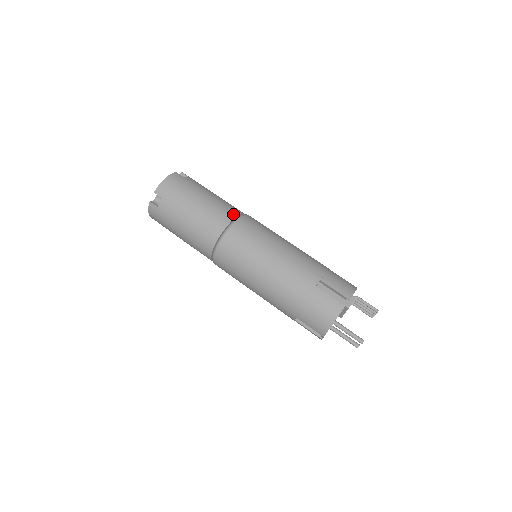
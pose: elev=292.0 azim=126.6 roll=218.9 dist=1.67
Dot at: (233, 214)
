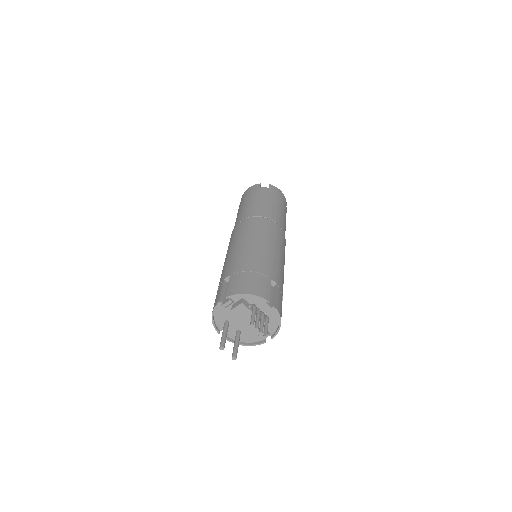
Dot at: (250, 215)
